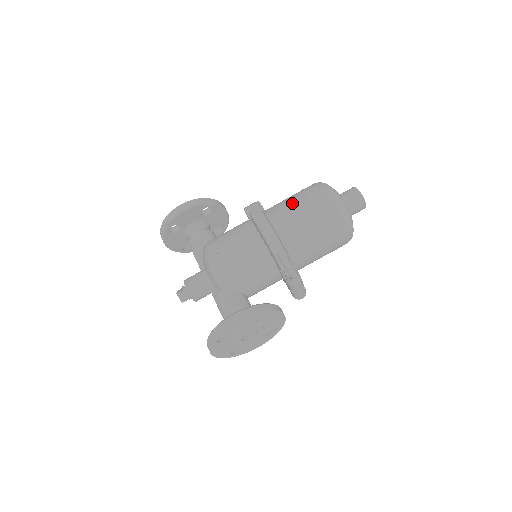
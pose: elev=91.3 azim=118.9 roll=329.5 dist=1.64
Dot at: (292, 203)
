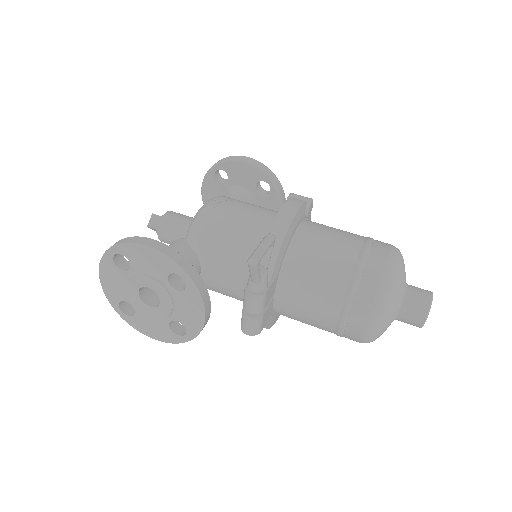
Dot at: (343, 231)
